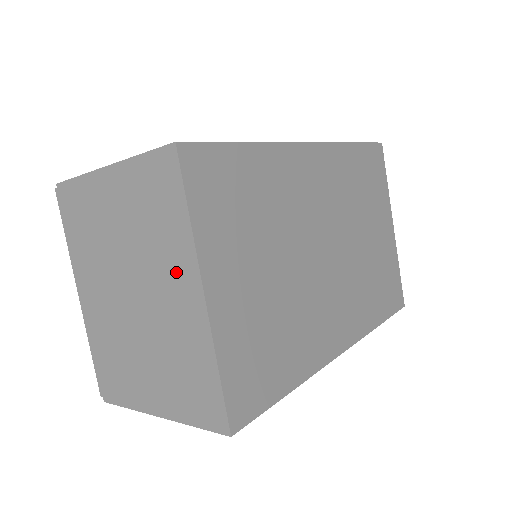
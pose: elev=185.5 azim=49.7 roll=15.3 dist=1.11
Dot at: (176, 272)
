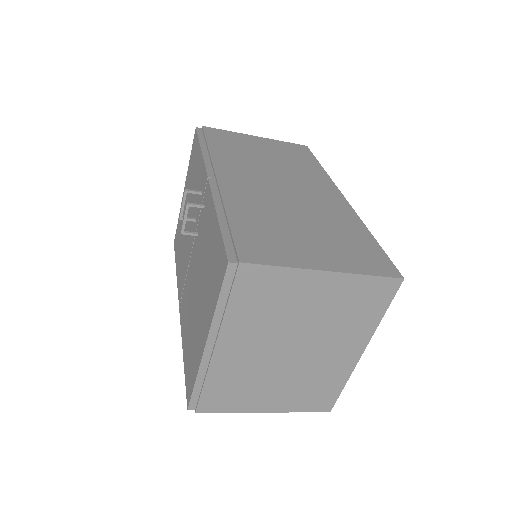
Dot at: (349, 341)
